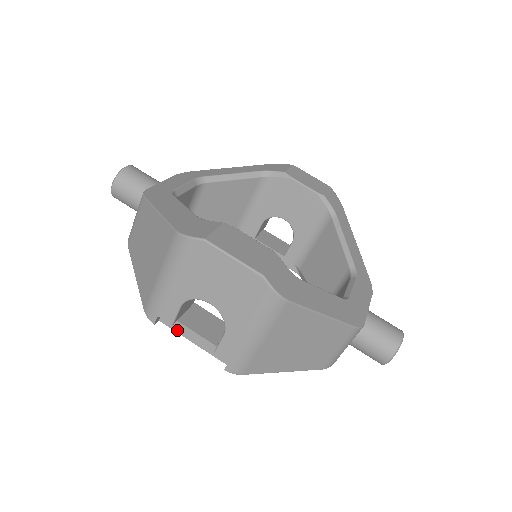
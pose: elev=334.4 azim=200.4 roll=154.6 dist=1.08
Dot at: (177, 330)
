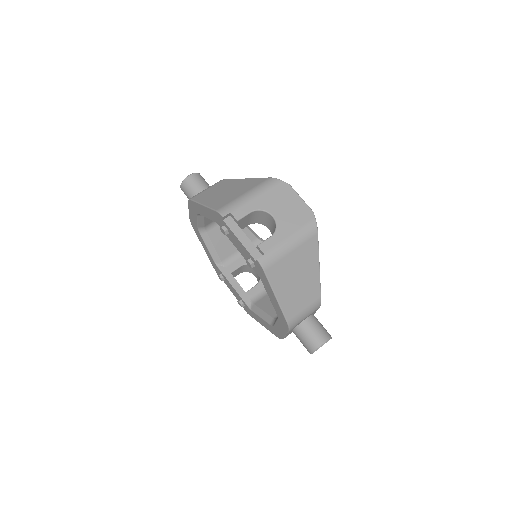
Dot at: (233, 229)
